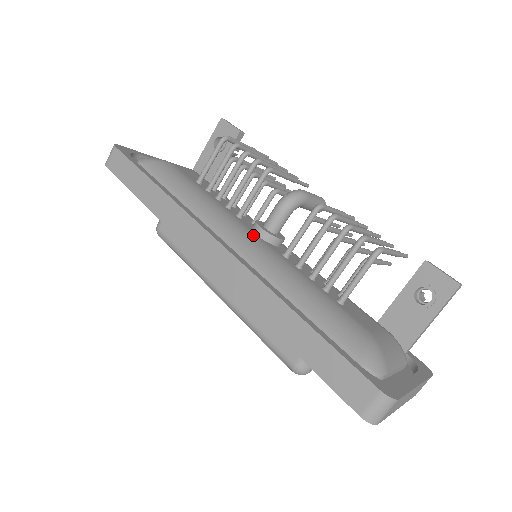
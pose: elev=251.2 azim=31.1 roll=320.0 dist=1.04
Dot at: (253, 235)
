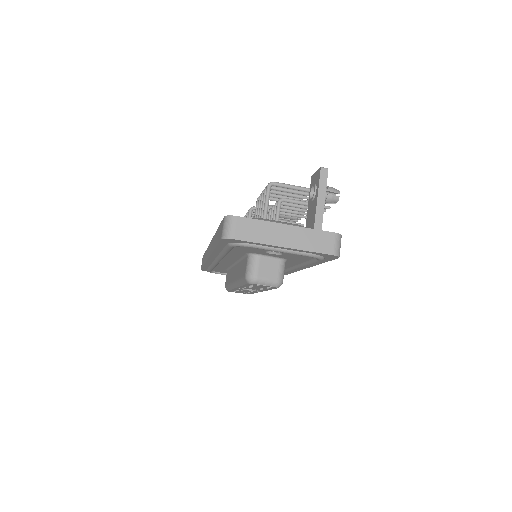
Dot at: occluded
